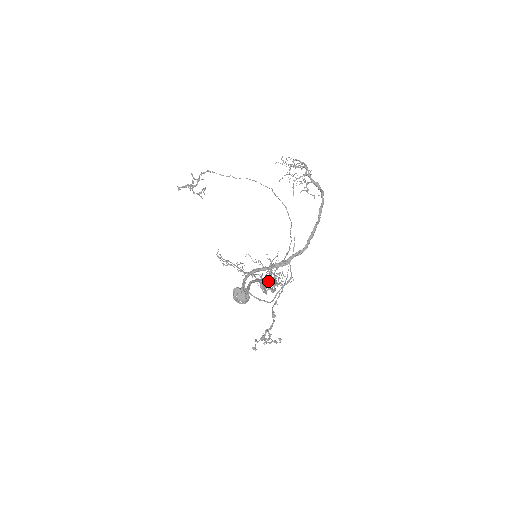
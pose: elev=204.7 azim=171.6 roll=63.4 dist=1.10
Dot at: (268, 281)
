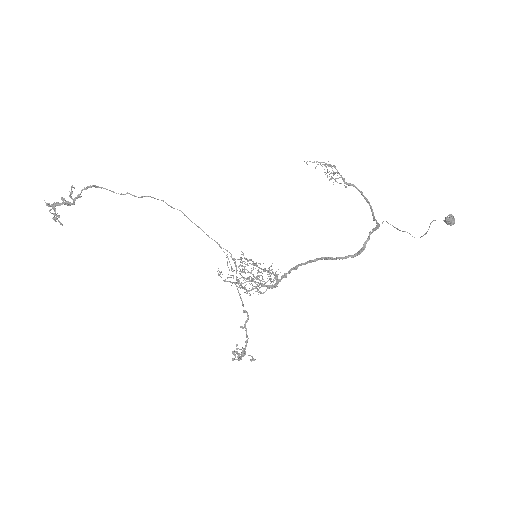
Dot at: occluded
